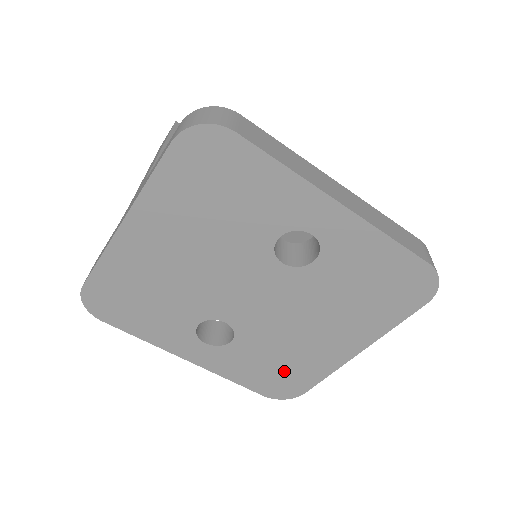
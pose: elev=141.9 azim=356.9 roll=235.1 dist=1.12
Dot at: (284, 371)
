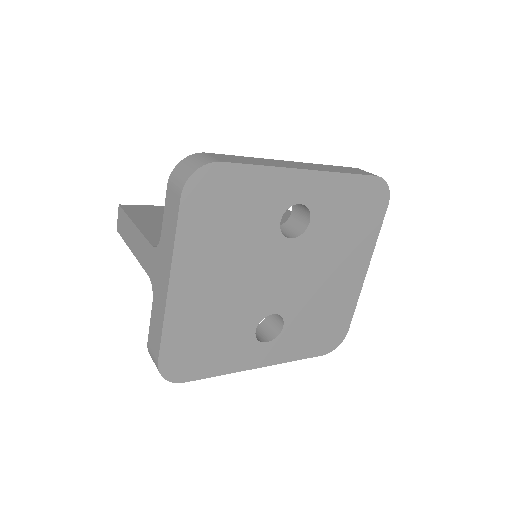
Dot at: (328, 323)
